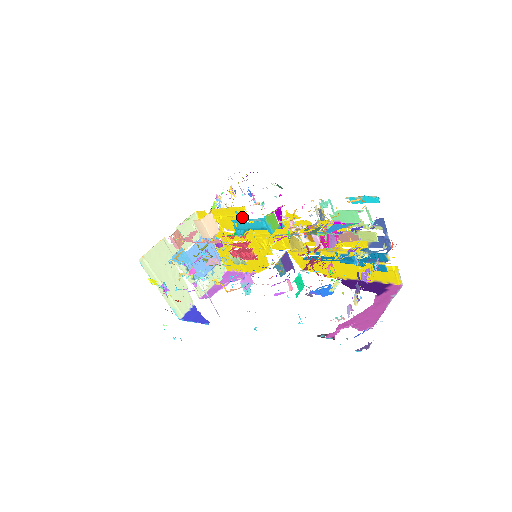
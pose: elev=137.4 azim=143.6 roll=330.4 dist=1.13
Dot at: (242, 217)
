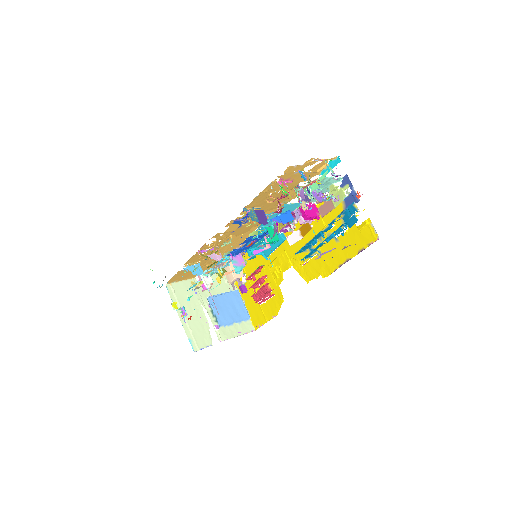
Dot at: occluded
